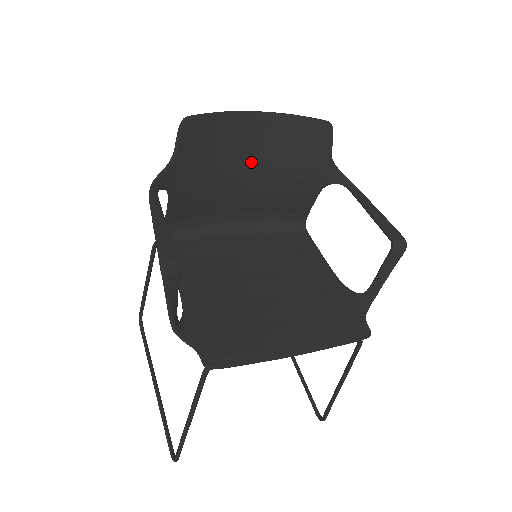
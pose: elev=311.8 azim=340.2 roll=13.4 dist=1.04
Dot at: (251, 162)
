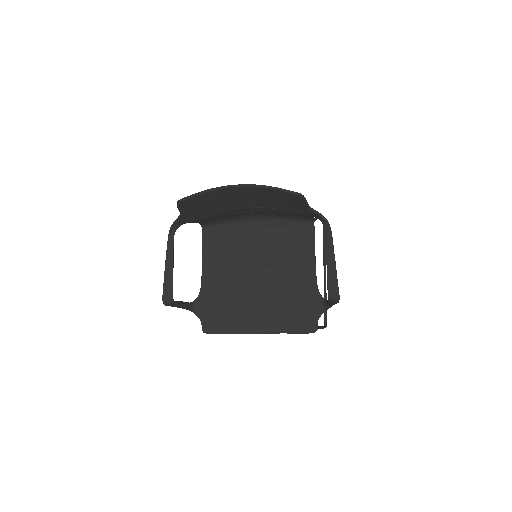
Dot at: (245, 204)
